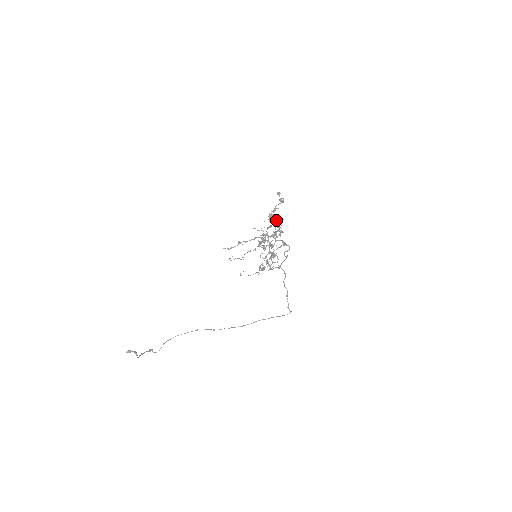
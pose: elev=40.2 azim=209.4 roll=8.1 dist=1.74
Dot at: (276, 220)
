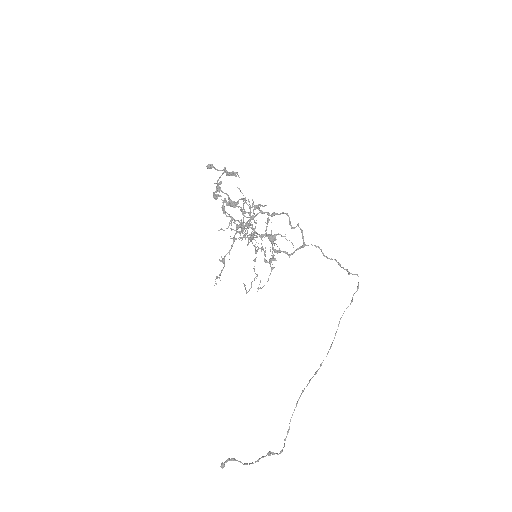
Dot at: occluded
